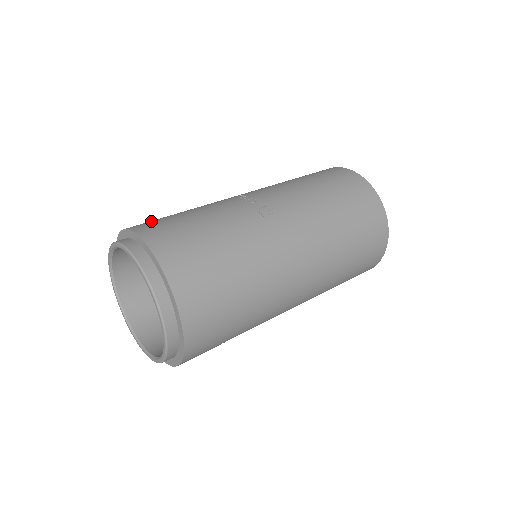
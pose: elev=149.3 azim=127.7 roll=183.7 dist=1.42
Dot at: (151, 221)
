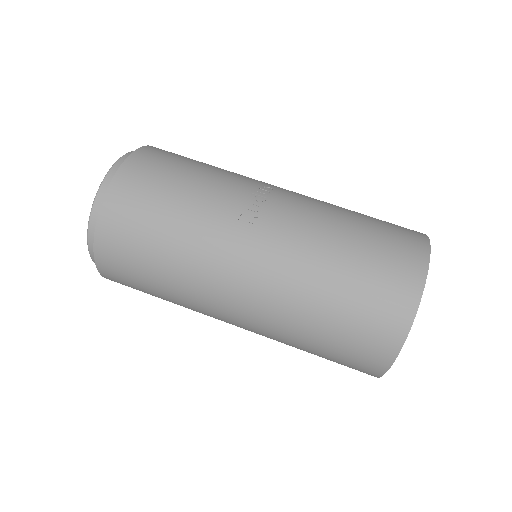
Dot at: (168, 153)
